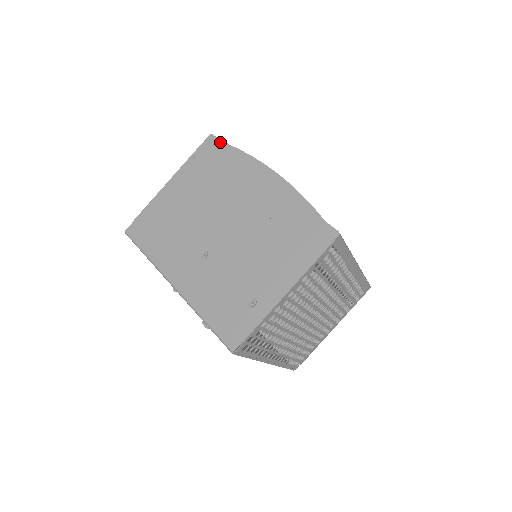
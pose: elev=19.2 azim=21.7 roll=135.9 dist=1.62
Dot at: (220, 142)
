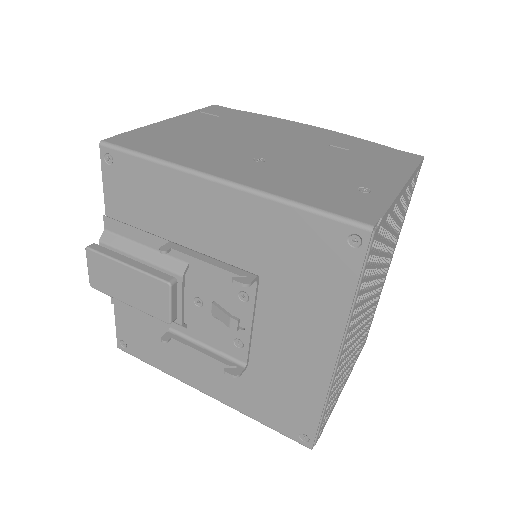
Dot at: (231, 109)
